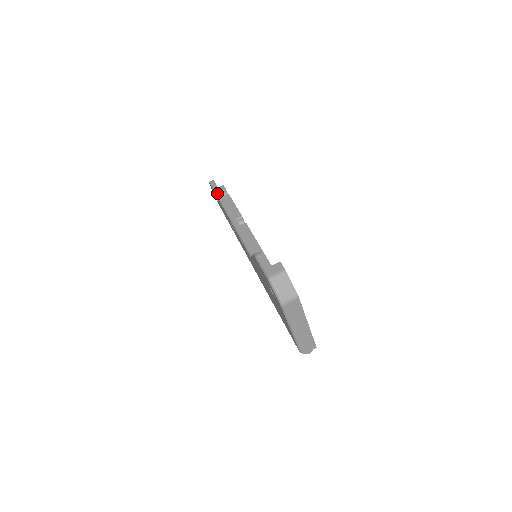
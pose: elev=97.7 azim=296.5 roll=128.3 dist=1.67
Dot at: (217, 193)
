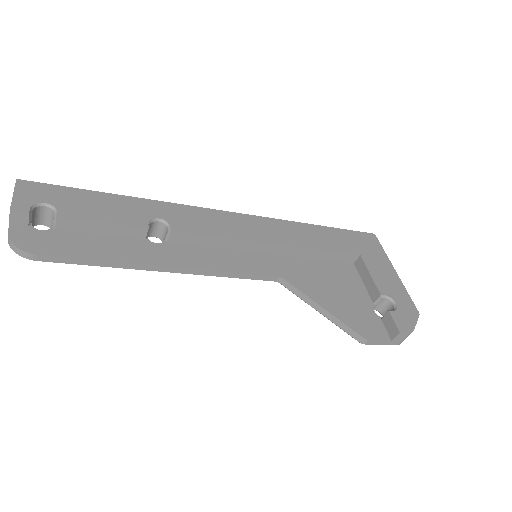
Dot at: occluded
